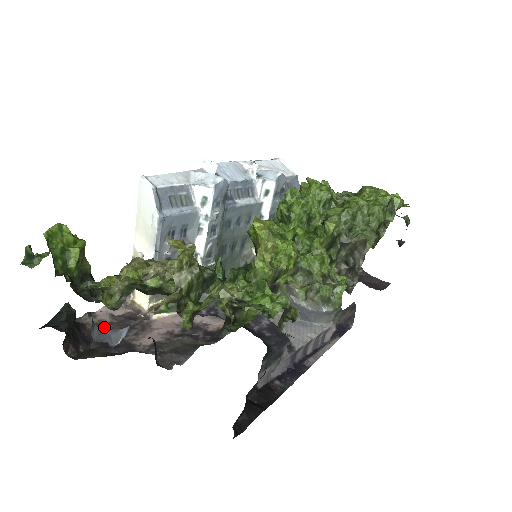
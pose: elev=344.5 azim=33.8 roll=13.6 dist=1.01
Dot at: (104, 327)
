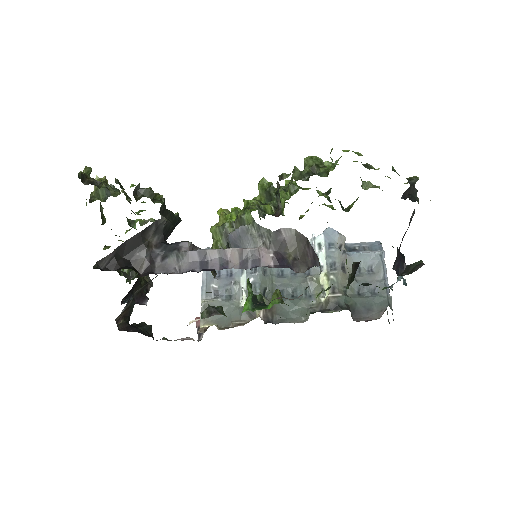
Dot at: occluded
